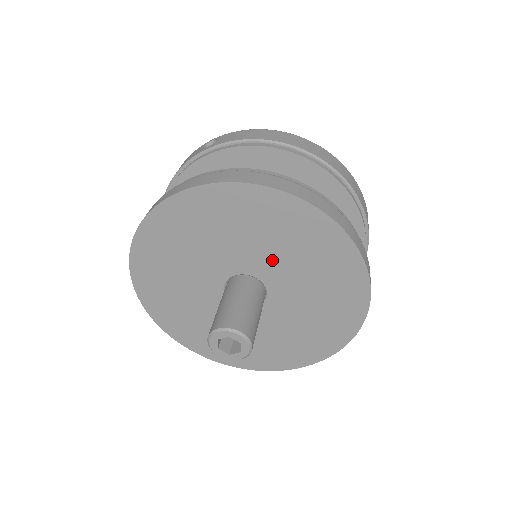
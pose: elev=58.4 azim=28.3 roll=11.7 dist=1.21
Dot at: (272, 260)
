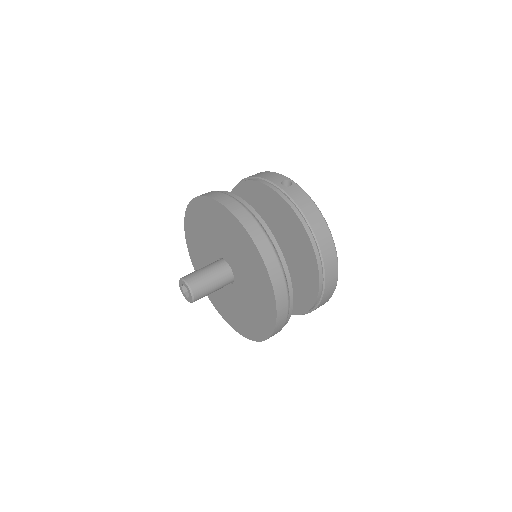
Dot at: (243, 276)
